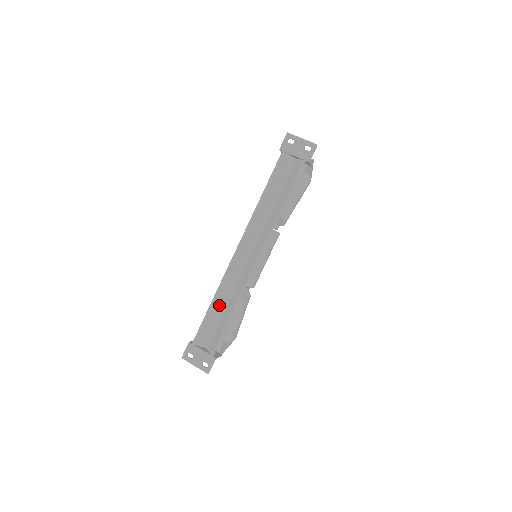
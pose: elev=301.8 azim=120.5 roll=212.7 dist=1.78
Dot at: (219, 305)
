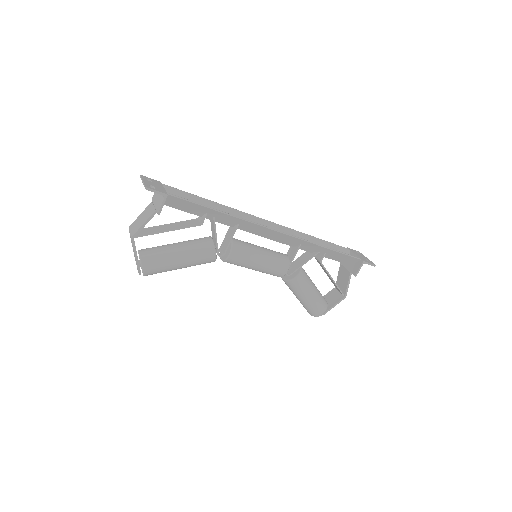
Dot at: occluded
